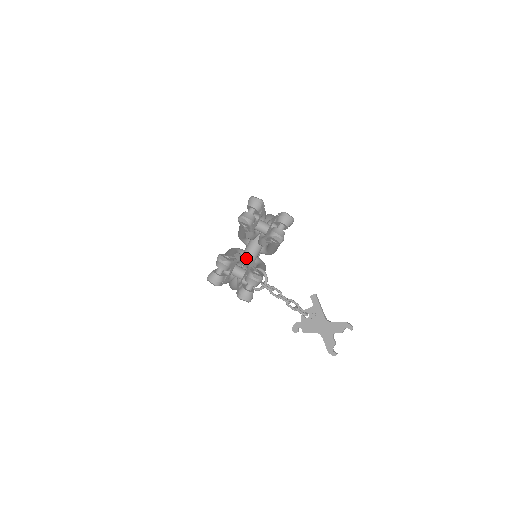
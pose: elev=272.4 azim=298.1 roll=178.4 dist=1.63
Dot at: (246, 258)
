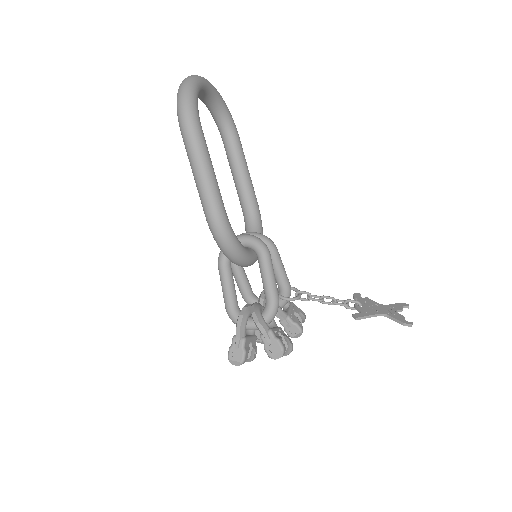
Dot at: occluded
